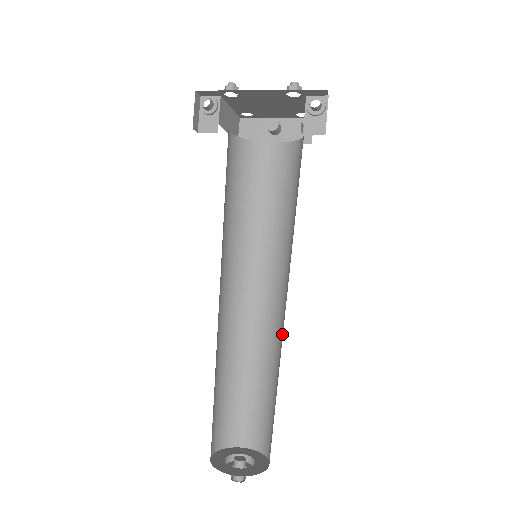
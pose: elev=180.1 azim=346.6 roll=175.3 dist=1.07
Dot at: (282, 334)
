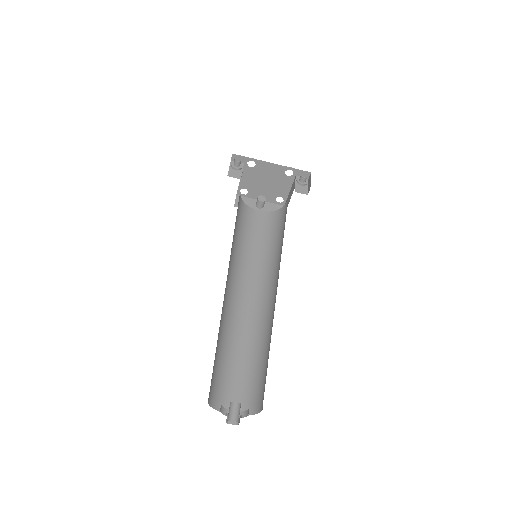
Dot at: (271, 313)
